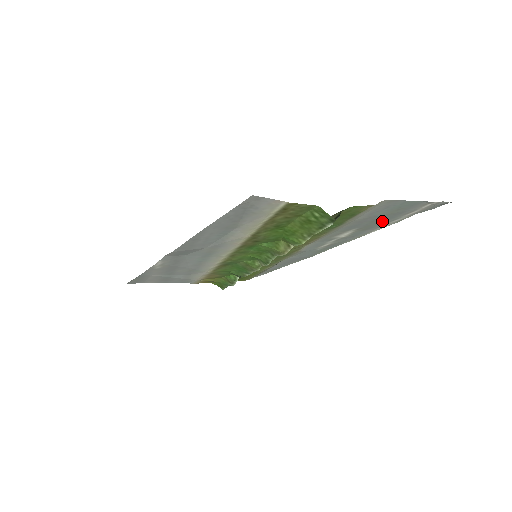
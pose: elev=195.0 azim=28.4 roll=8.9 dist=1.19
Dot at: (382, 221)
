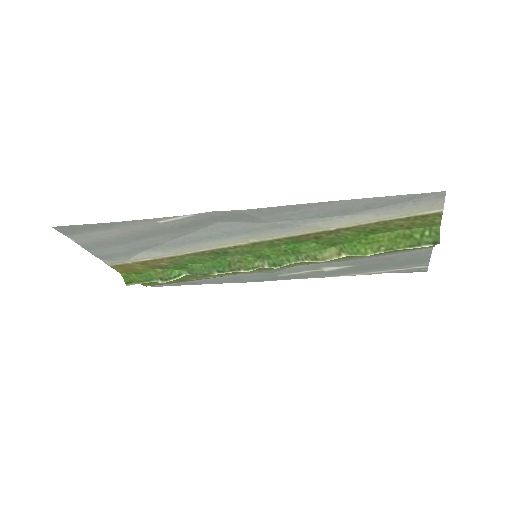
Dot at: (375, 267)
